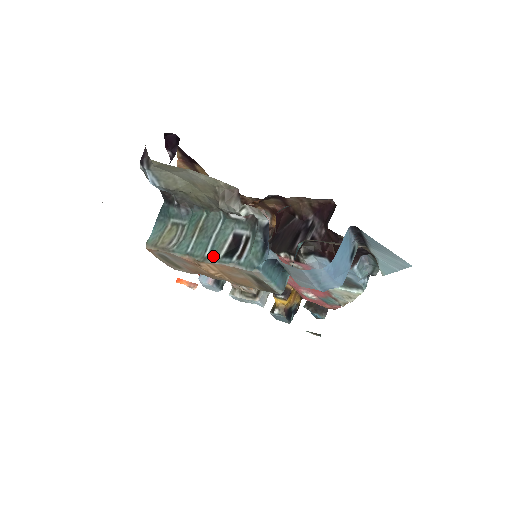
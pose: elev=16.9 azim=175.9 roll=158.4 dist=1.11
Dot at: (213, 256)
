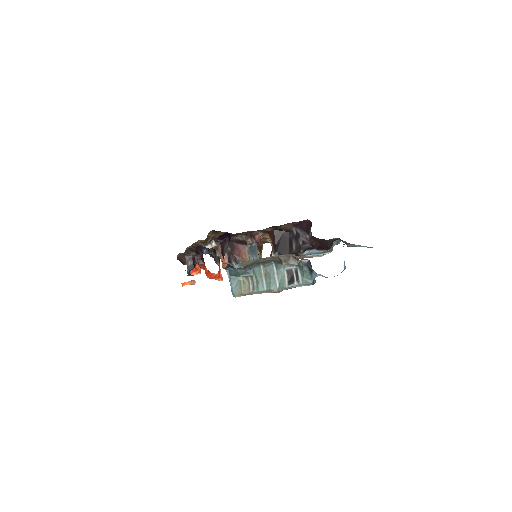
Dot at: (283, 287)
